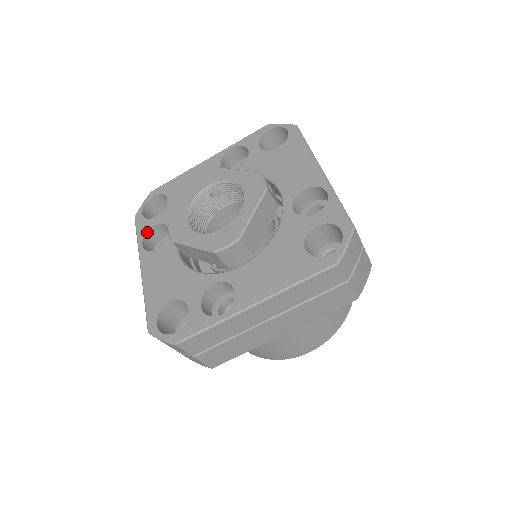
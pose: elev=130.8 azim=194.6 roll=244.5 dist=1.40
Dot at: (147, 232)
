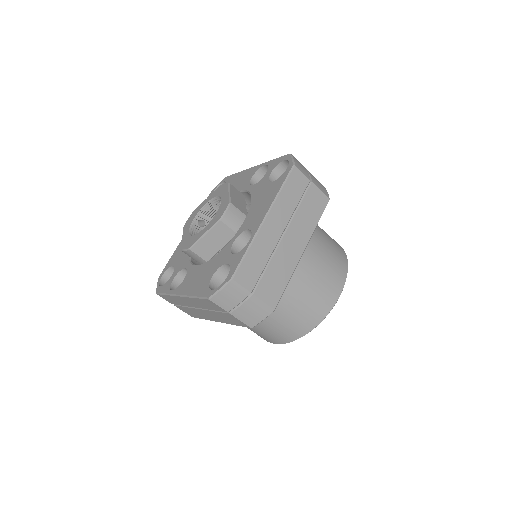
Dot at: (170, 285)
